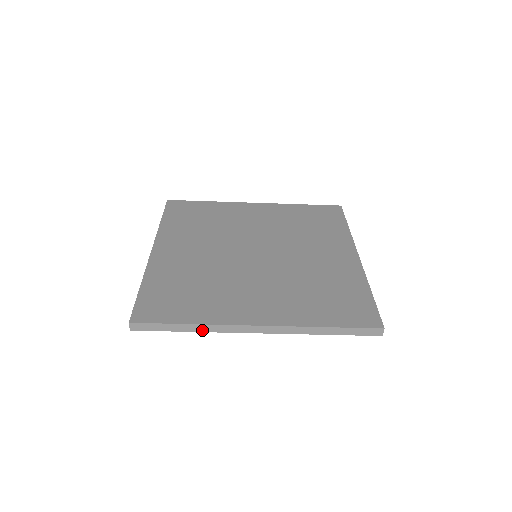
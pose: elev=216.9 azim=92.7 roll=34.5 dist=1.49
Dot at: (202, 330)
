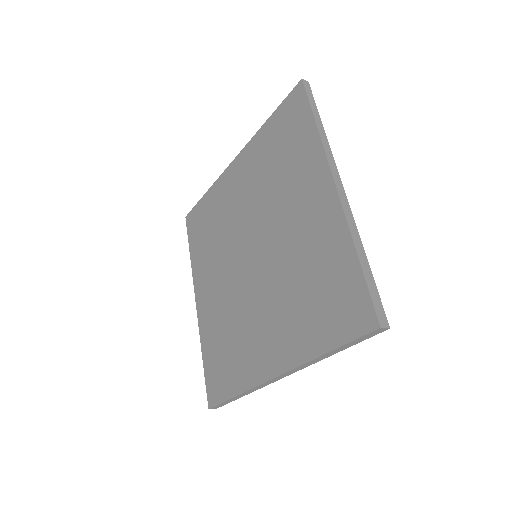
Dot at: (250, 392)
